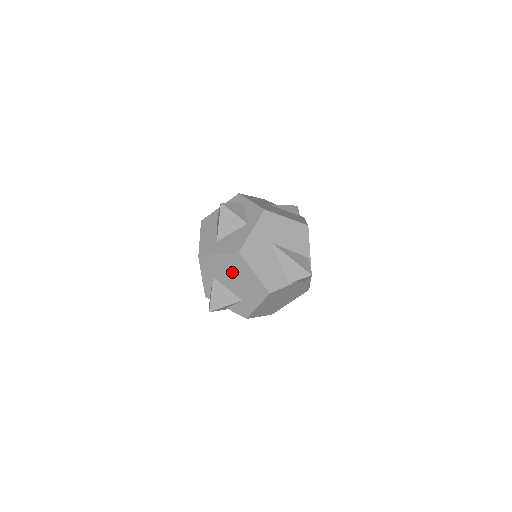
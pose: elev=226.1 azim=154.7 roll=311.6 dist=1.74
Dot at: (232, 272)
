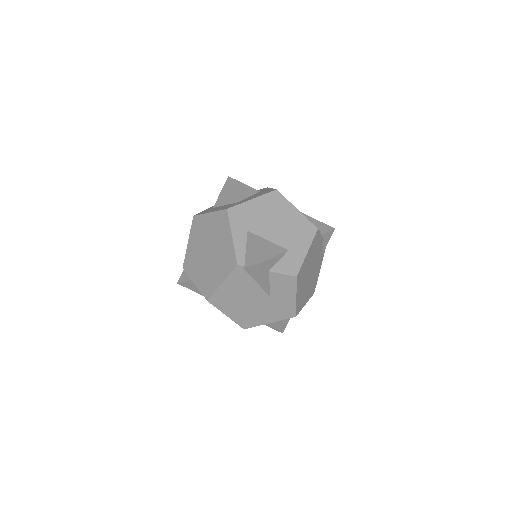
Dot at: (271, 216)
